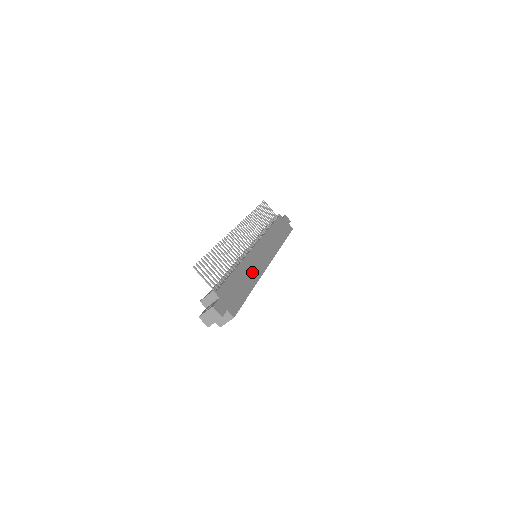
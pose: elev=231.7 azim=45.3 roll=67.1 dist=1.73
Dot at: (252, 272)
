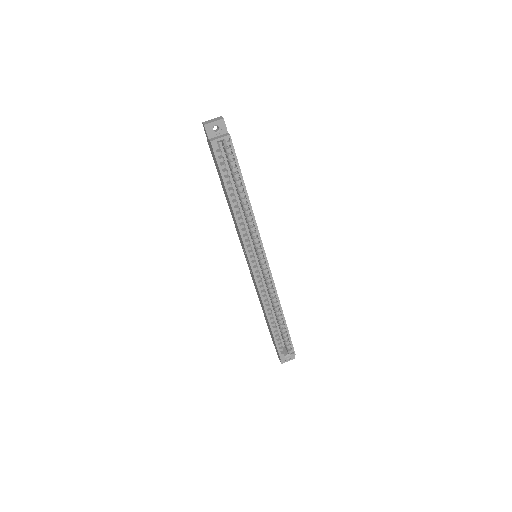
Dot at: occluded
